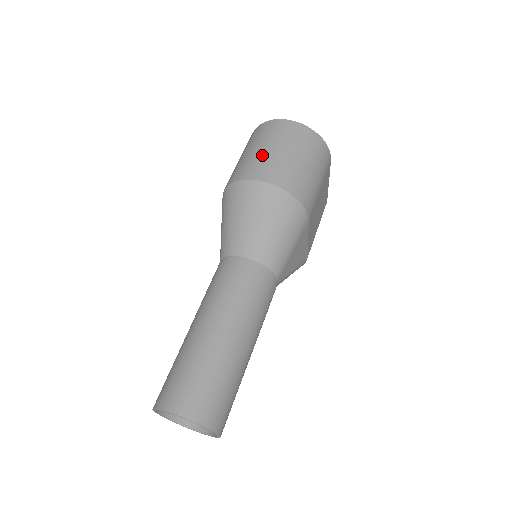
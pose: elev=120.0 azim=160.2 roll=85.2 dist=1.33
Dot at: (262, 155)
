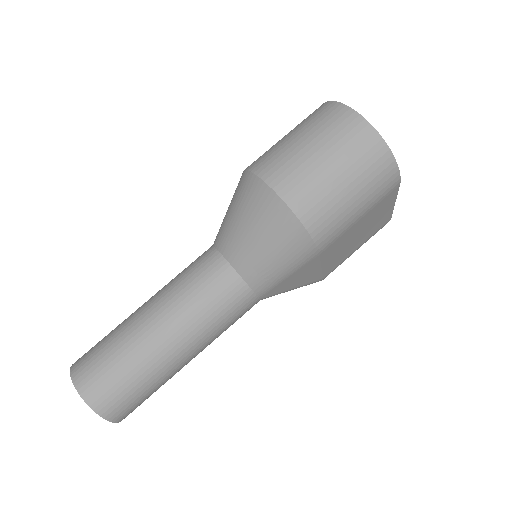
Dot at: (296, 152)
